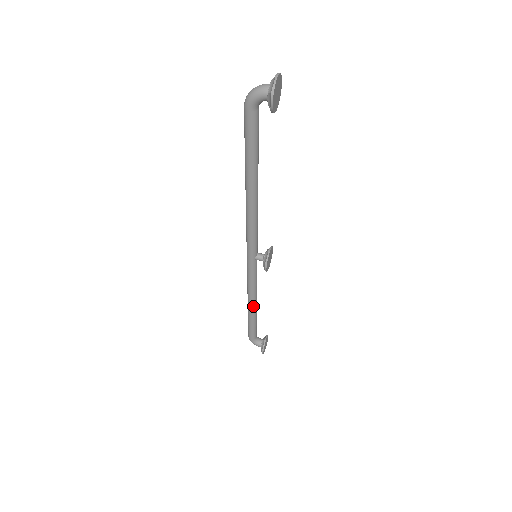
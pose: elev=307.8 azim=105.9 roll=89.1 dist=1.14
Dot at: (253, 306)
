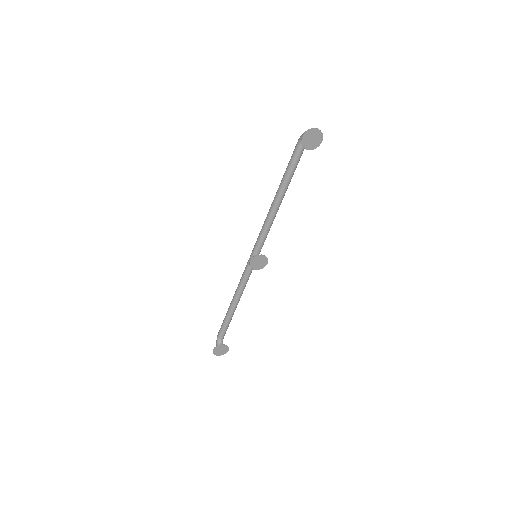
Dot at: (234, 300)
